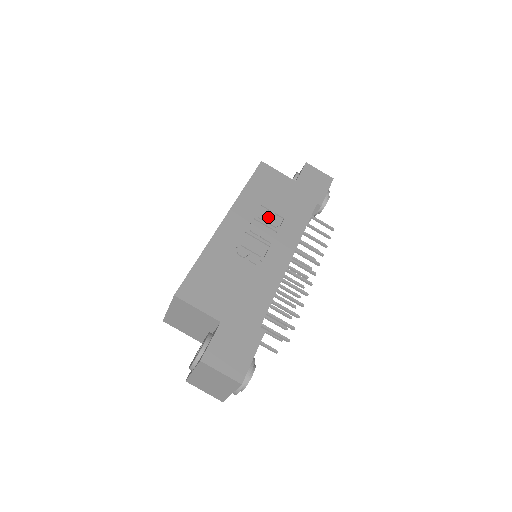
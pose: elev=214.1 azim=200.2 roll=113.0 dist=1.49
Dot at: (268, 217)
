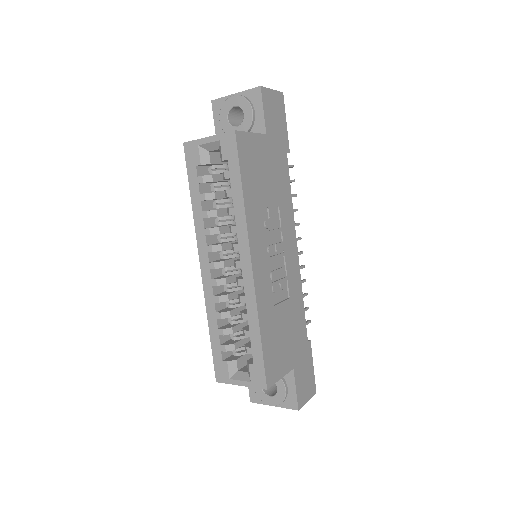
Dot at: (271, 219)
